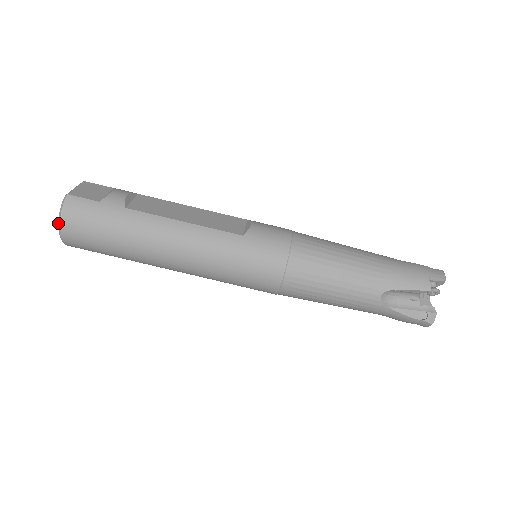
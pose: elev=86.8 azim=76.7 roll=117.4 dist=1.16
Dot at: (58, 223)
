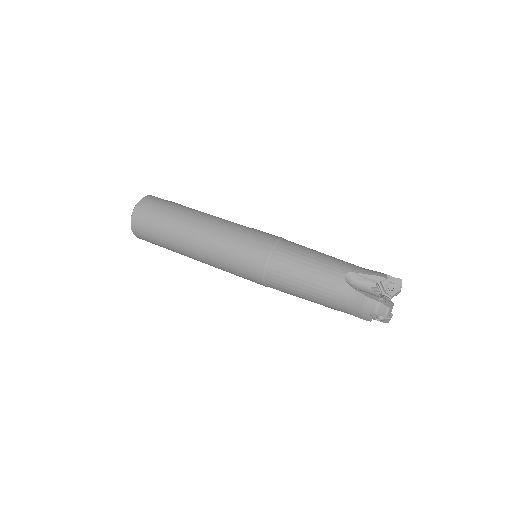
Dot at: (136, 204)
